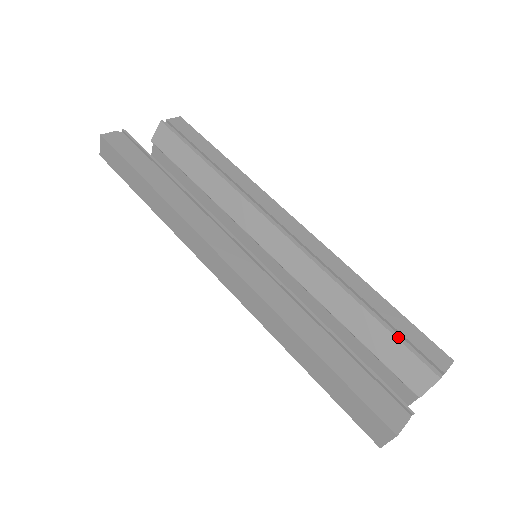
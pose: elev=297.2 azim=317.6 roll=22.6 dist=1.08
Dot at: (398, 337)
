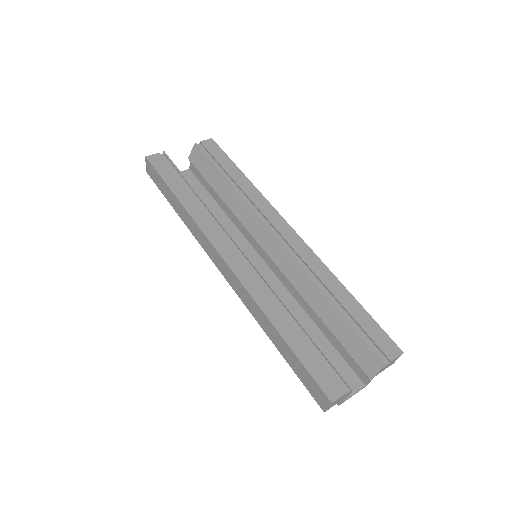
Dot at: (357, 329)
